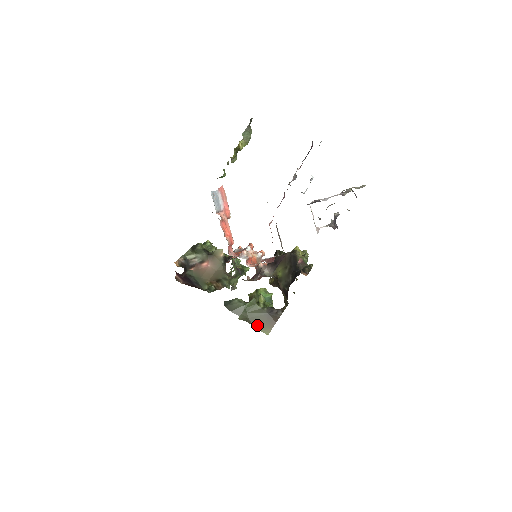
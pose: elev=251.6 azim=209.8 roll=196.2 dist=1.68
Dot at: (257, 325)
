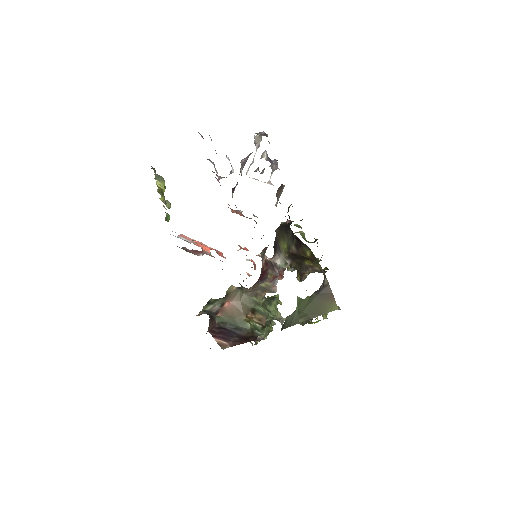
Dot at: (321, 312)
